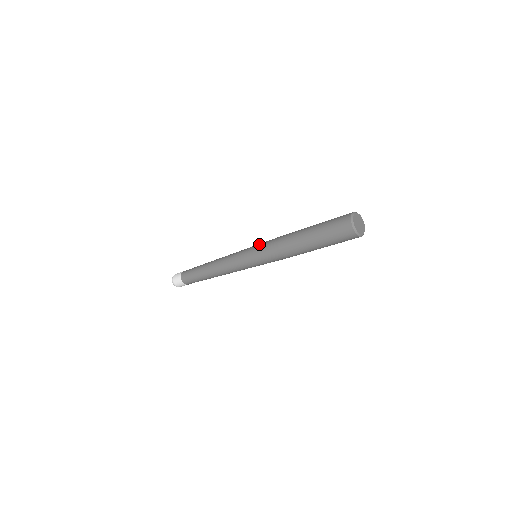
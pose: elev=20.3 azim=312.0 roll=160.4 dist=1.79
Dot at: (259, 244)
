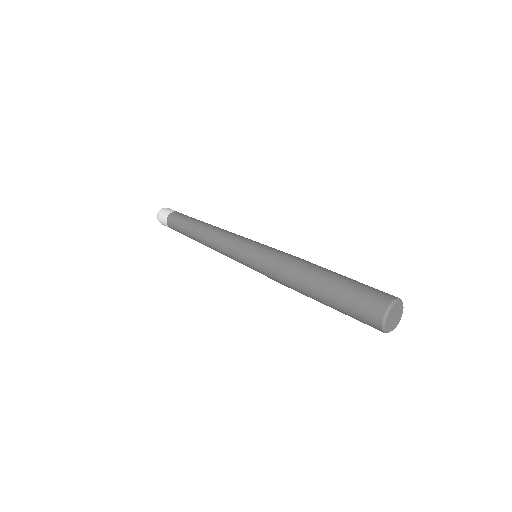
Dot at: (260, 252)
